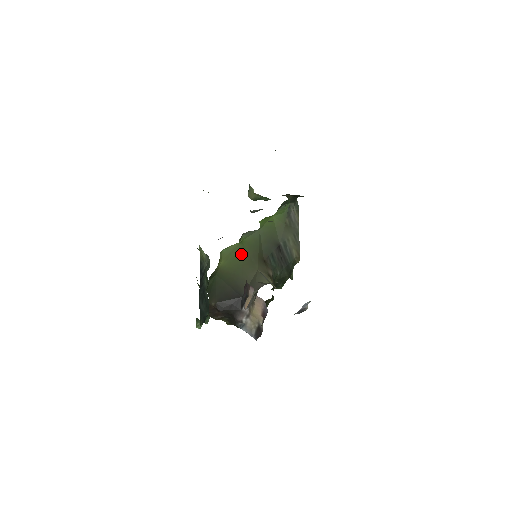
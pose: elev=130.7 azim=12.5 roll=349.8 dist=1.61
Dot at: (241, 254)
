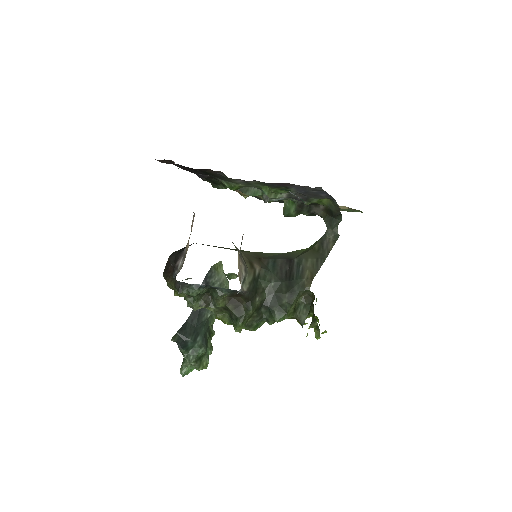
Dot at: (242, 250)
